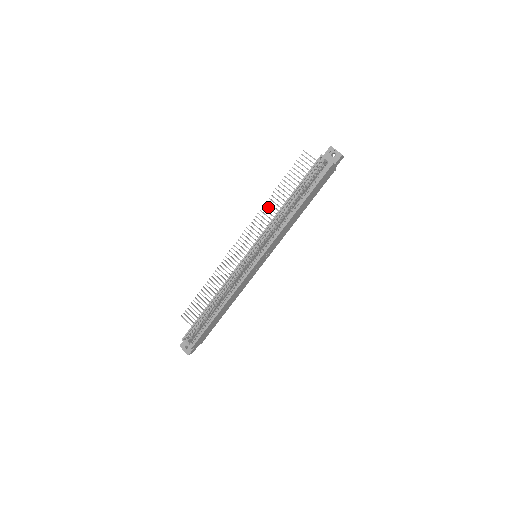
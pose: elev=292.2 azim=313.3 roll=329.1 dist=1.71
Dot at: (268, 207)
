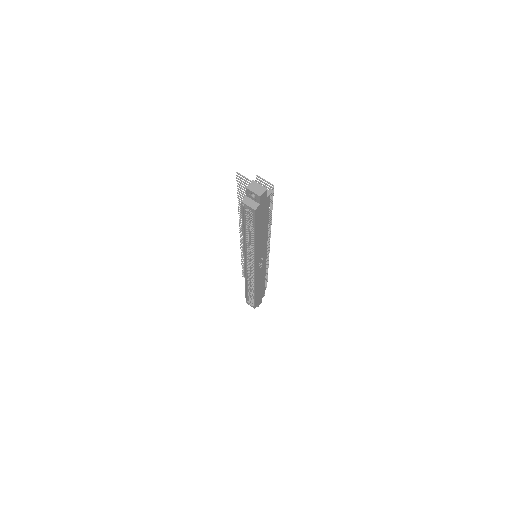
Dot at: occluded
